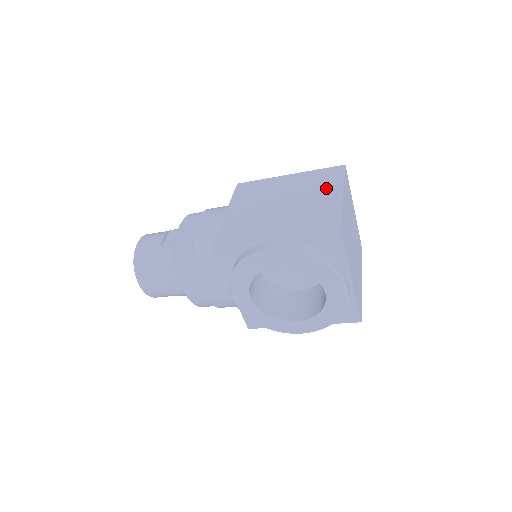
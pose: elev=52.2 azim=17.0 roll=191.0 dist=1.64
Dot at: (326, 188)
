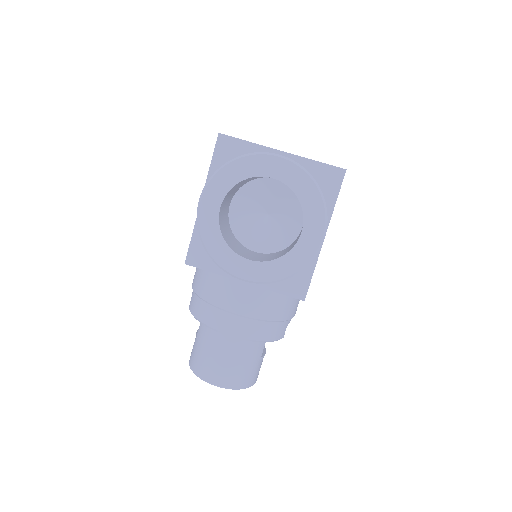
Dot at: occluded
